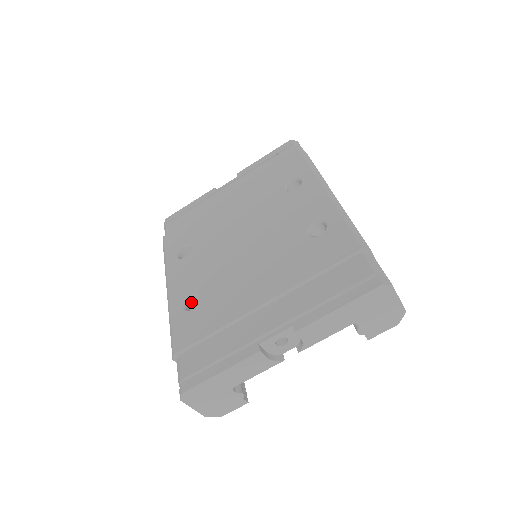
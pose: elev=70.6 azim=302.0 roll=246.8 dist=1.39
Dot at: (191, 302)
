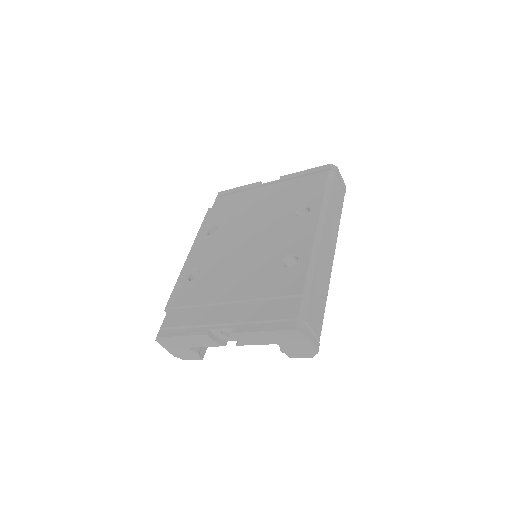
Dot at: (196, 273)
